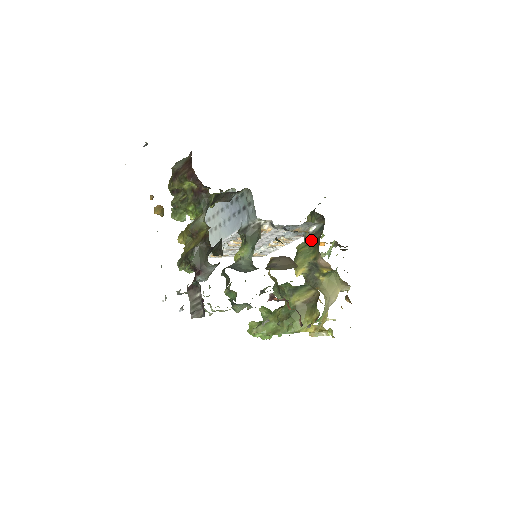
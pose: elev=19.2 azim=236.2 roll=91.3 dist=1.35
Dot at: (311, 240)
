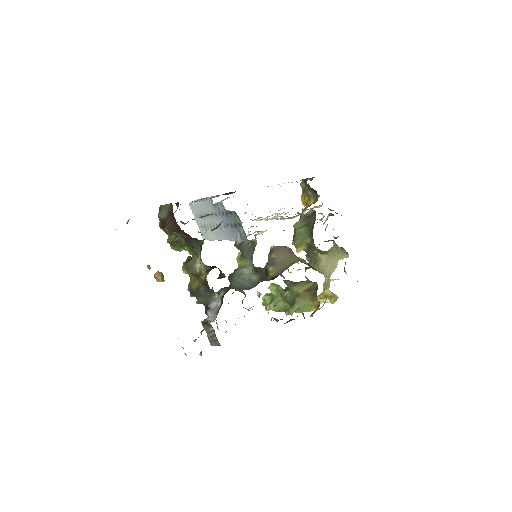
Dot at: (306, 222)
